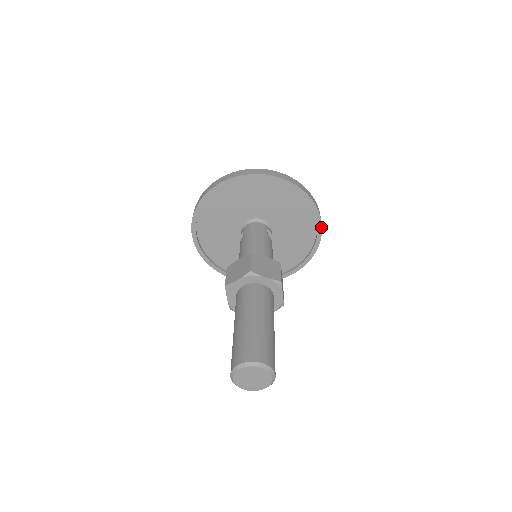
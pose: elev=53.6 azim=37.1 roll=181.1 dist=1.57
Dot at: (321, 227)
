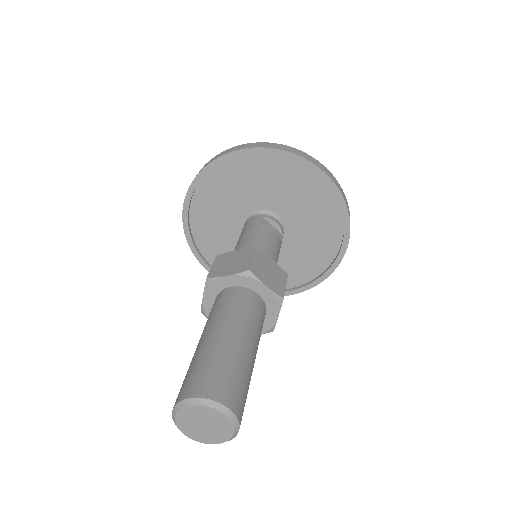
Dot at: (325, 175)
